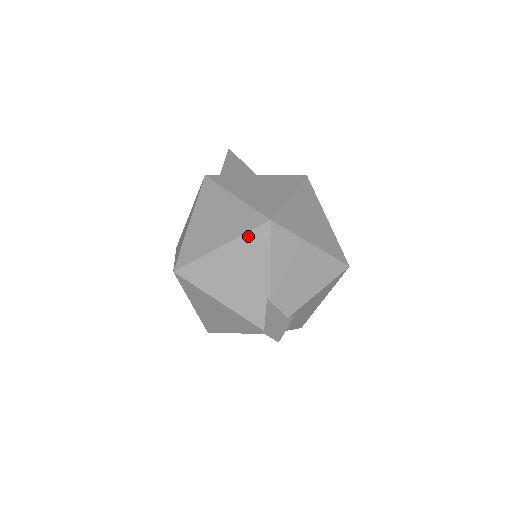
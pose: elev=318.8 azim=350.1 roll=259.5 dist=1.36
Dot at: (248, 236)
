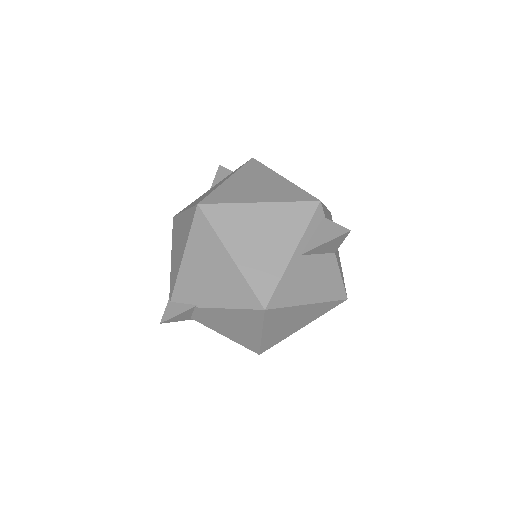
Dot at: (246, 286)
